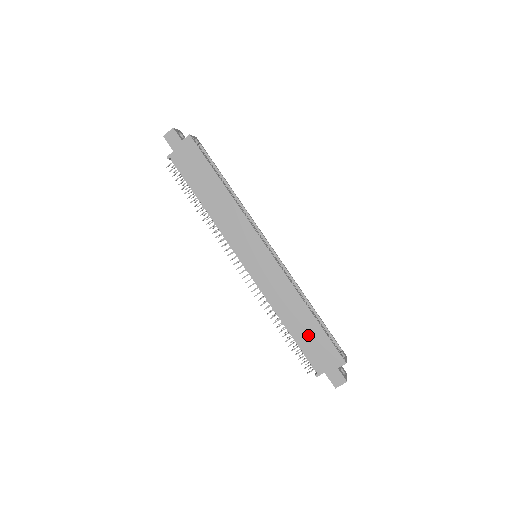
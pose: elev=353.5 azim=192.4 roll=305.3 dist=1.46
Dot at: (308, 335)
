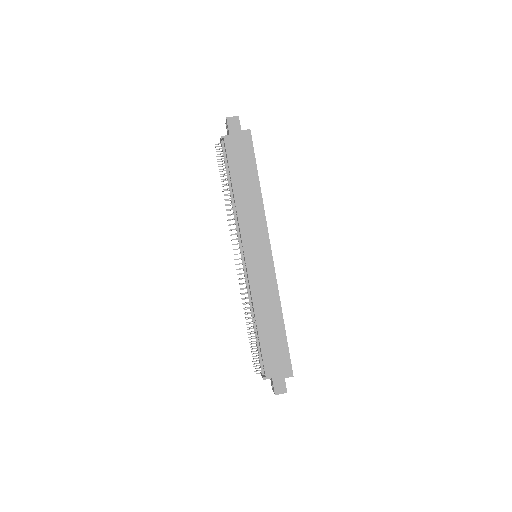
Dot at: (273, 341)
